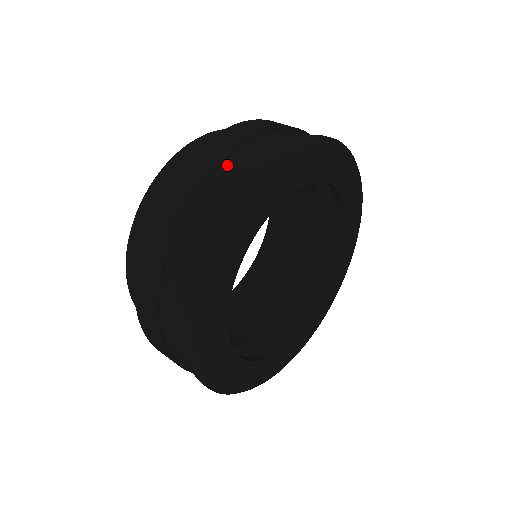
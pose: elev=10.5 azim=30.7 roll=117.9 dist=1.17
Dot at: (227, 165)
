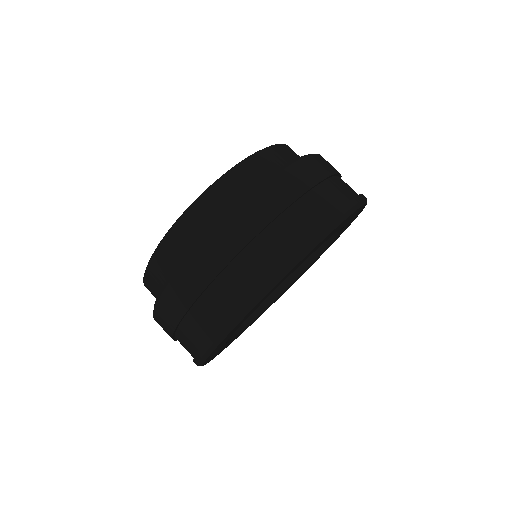
Dot at: (336, 180)
